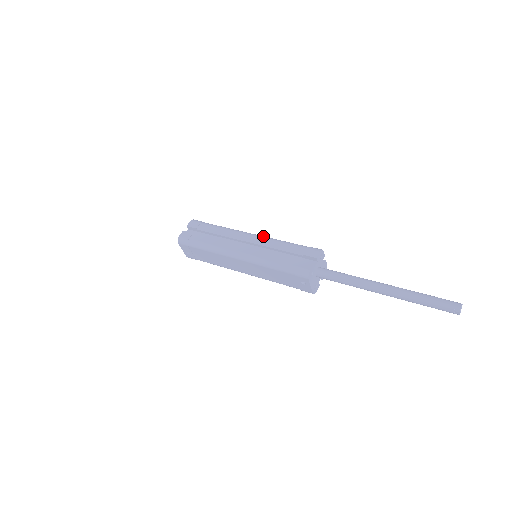
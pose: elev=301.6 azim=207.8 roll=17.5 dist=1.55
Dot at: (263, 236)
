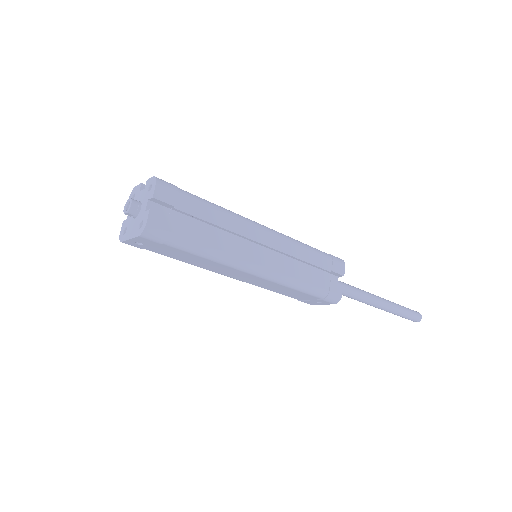
Dot at: (281, 233)
